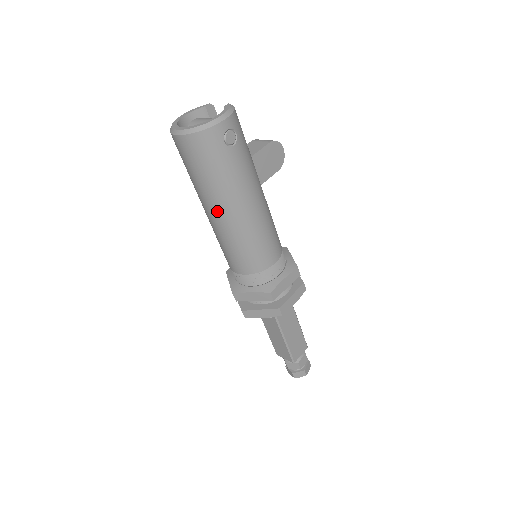
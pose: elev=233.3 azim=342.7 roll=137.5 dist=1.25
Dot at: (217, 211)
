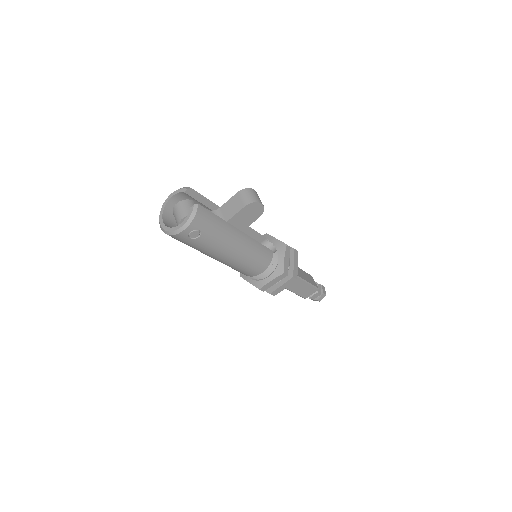
Dot at: occluded
